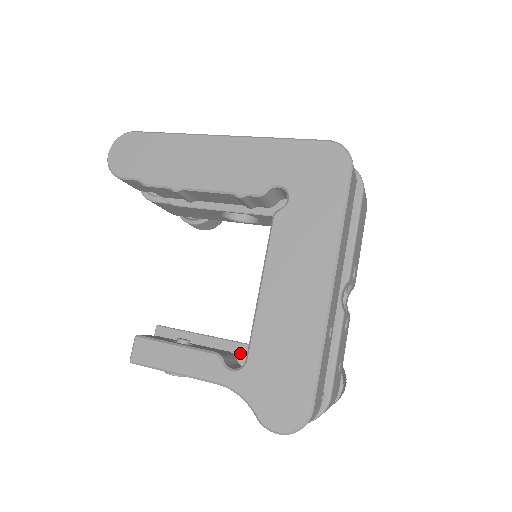
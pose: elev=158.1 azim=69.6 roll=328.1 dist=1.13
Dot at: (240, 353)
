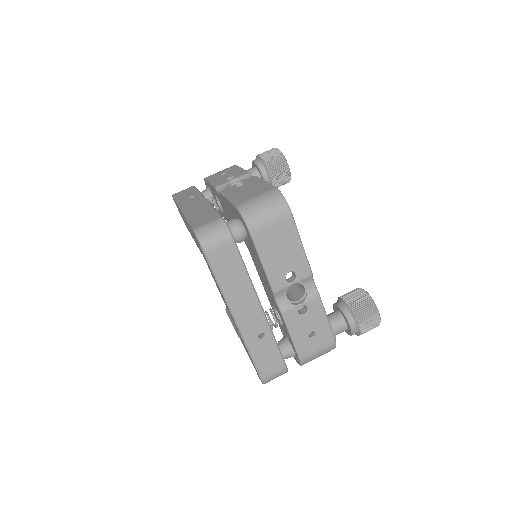
Dot at: occluded
